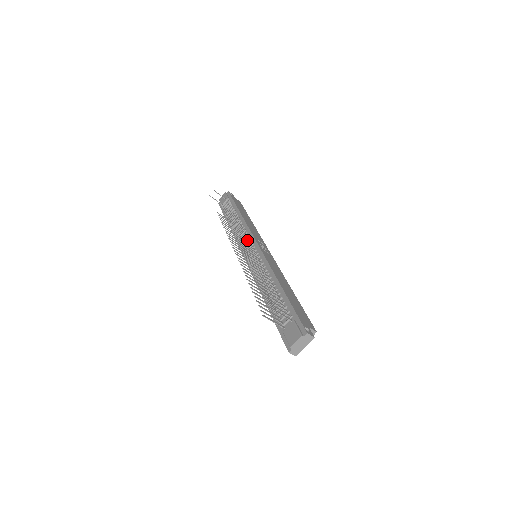
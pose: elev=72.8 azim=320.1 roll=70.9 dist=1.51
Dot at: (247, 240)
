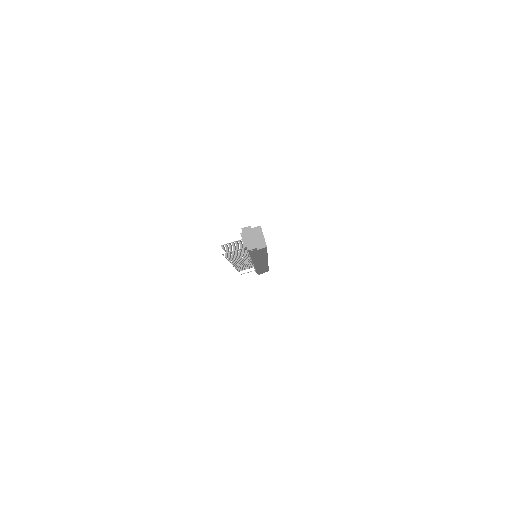
Dot at: occluded
